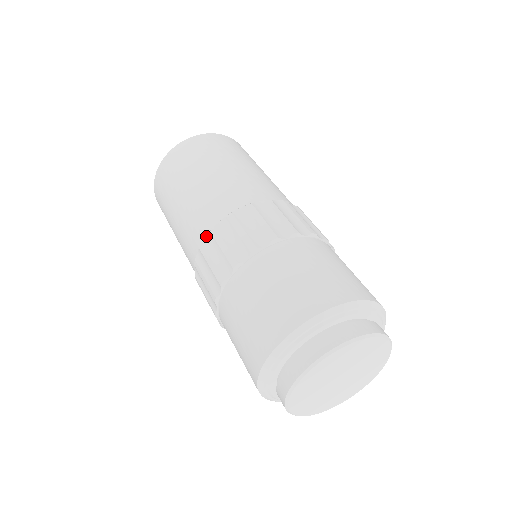
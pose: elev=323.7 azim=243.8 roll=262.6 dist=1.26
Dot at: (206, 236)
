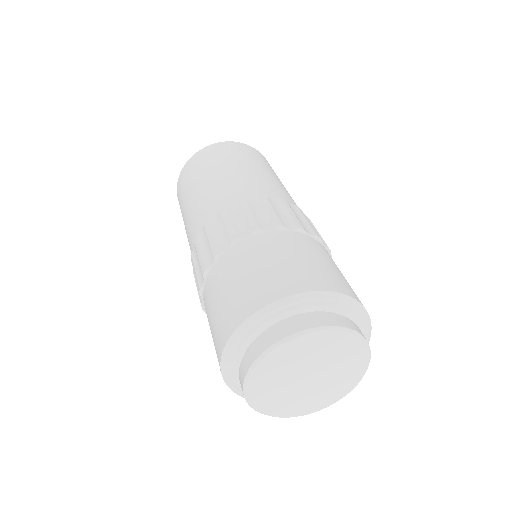
Dot at: (214, 215)
